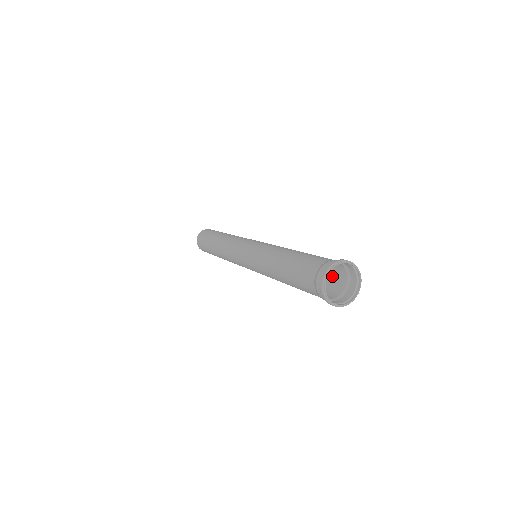
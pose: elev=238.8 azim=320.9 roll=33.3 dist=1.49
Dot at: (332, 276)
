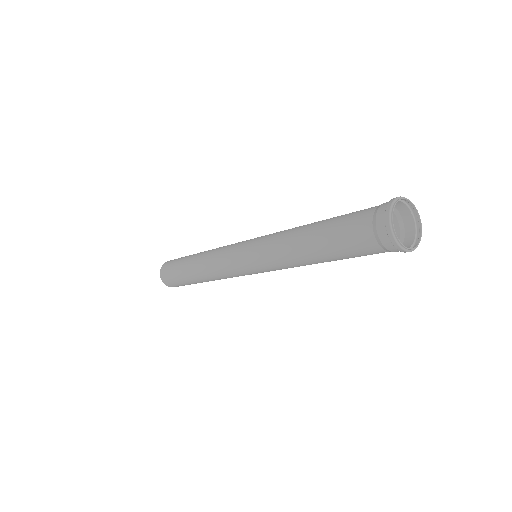
Dot at: occluded
